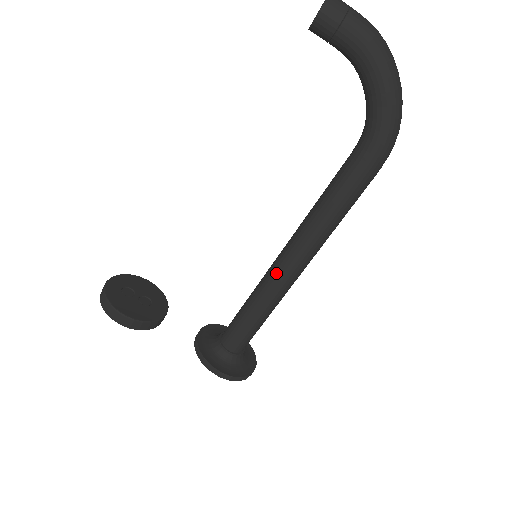
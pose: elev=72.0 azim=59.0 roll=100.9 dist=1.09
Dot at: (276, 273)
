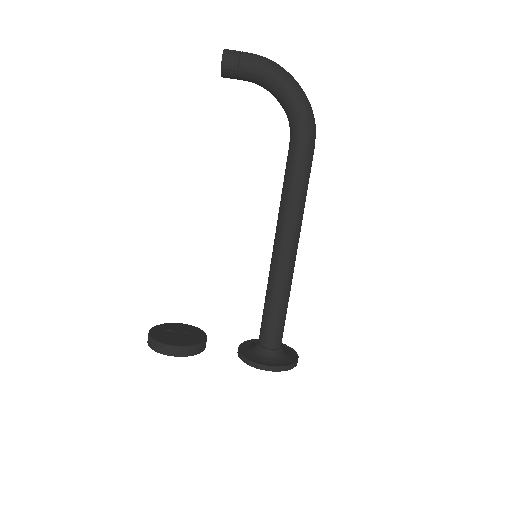
Dot at: (276, 261)
